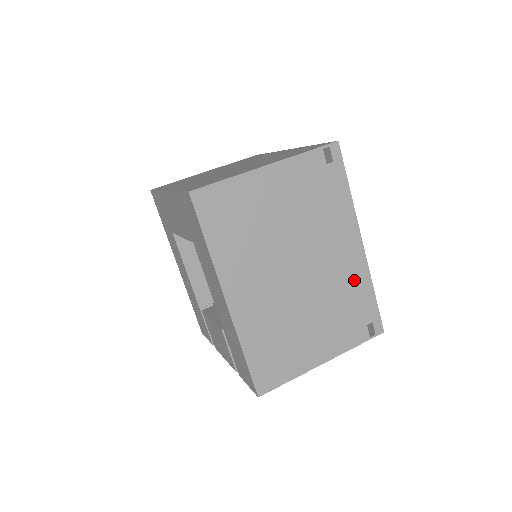
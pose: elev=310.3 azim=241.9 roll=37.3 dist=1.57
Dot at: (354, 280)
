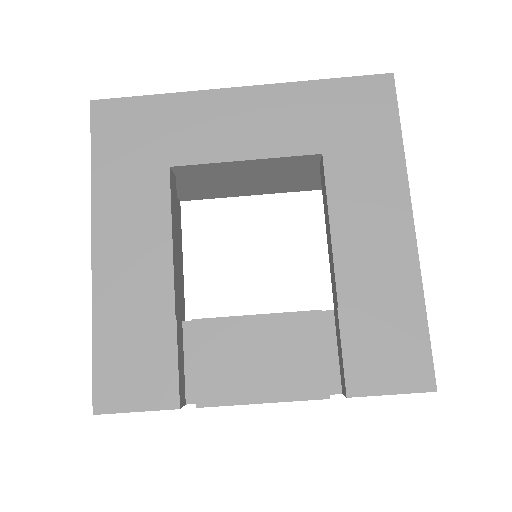
Dot at: occluded
